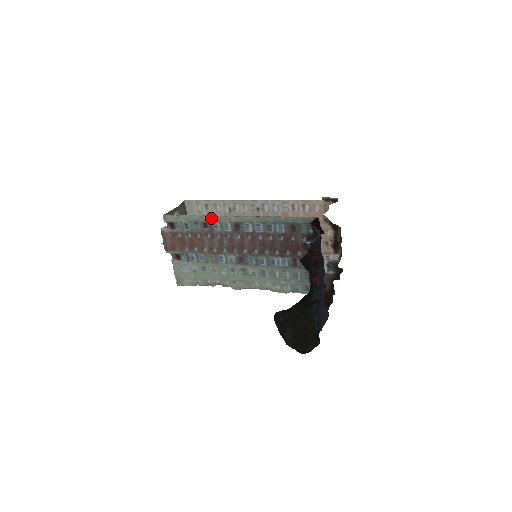
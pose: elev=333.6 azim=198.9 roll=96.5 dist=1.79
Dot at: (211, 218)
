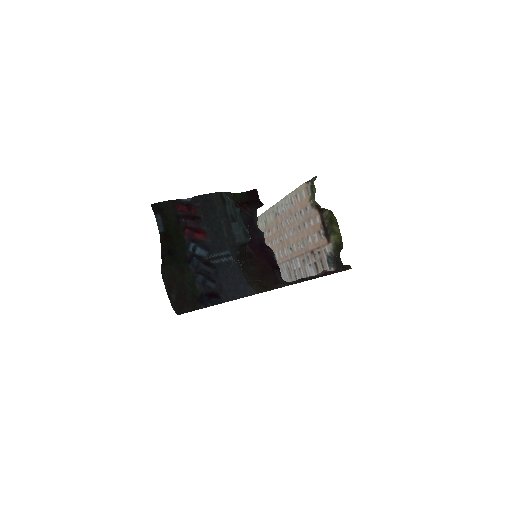
Dot at: occluded
